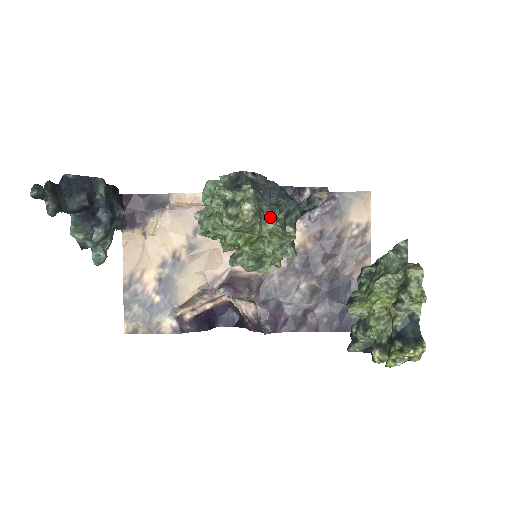
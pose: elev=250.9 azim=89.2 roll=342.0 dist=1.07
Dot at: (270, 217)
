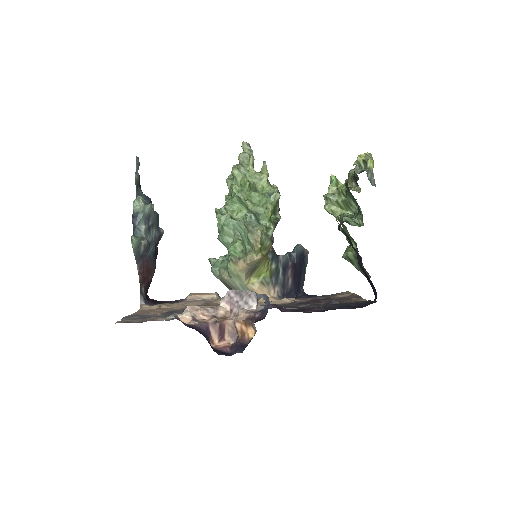
Dot at: occluded
